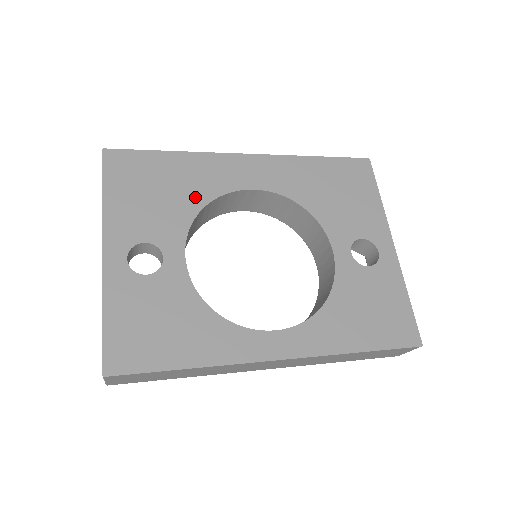
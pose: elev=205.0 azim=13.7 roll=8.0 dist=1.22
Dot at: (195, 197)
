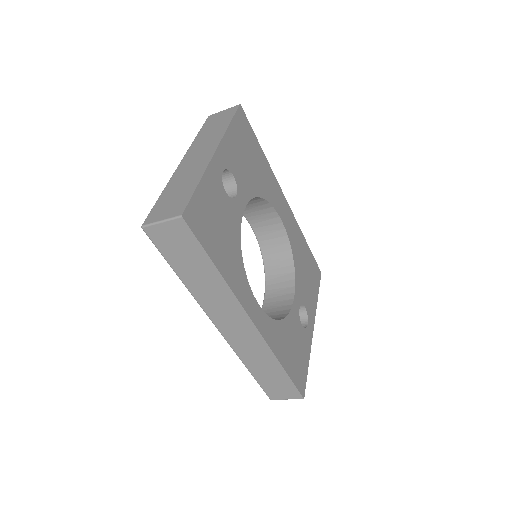
Dot at: (261, 187)
